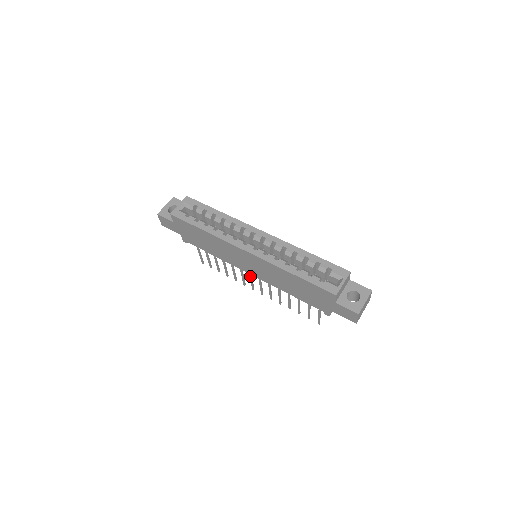
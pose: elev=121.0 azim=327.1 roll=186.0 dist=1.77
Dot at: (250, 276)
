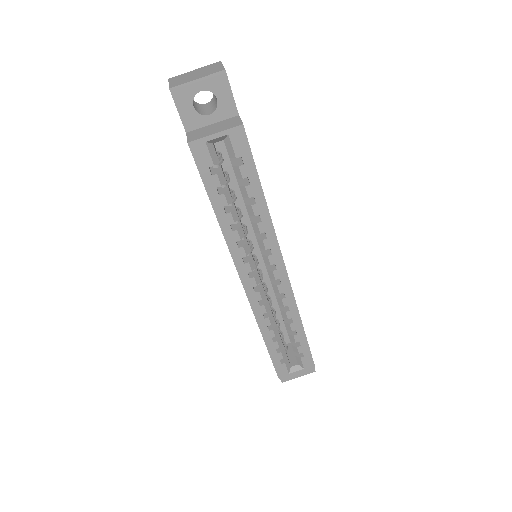
Dot at: occluded
